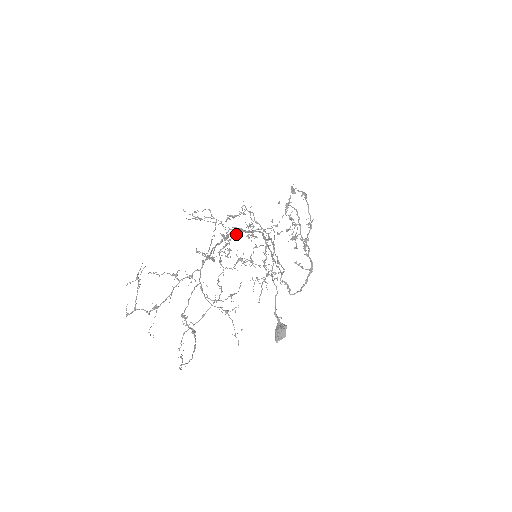
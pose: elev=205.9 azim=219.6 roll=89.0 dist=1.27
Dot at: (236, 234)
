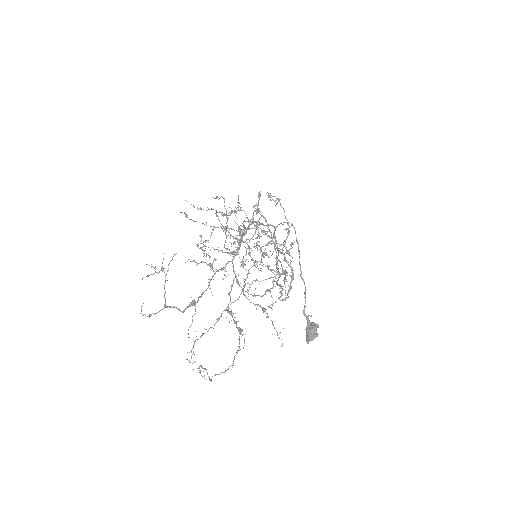
Dot at: (259, 225)
